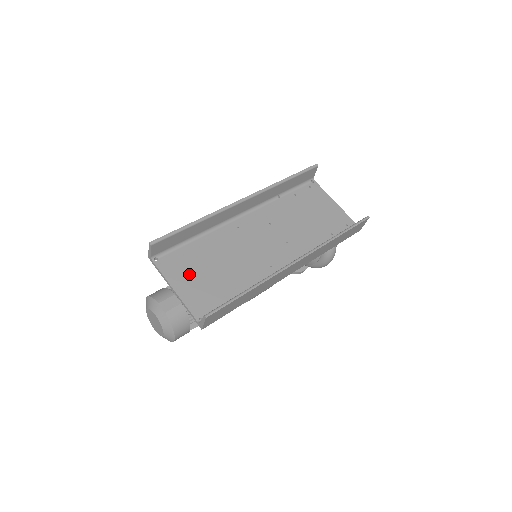
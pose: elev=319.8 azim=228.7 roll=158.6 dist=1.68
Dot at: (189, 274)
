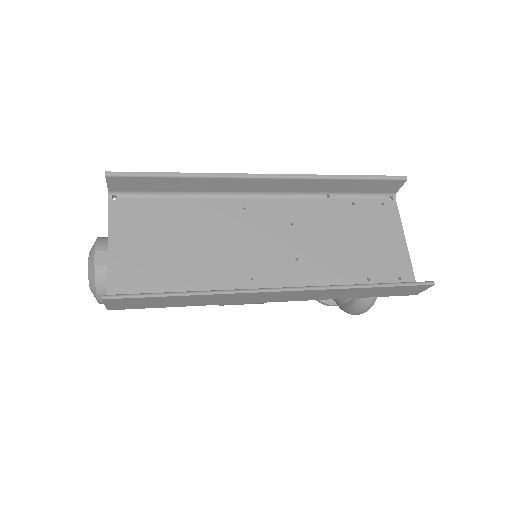
Dot at: (140, 235)
